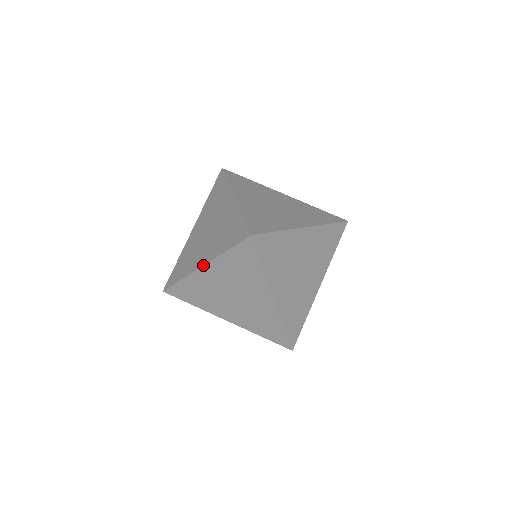
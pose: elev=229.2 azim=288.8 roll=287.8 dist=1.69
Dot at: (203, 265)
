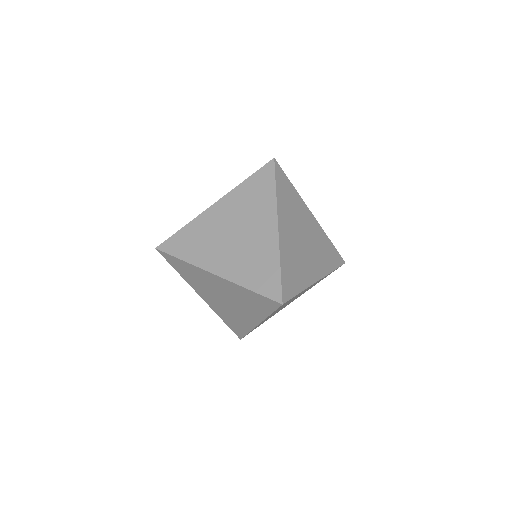
Dot at: (216, 275)
